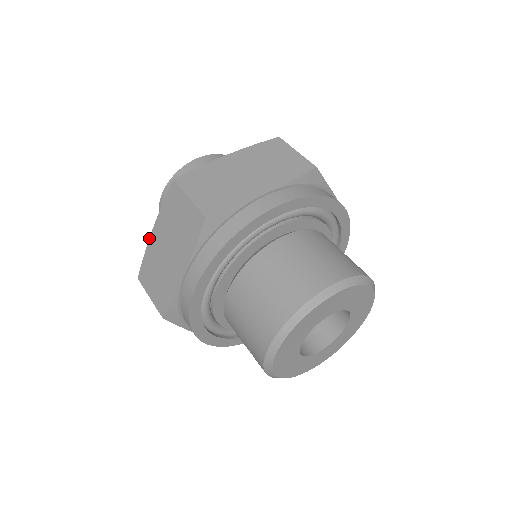
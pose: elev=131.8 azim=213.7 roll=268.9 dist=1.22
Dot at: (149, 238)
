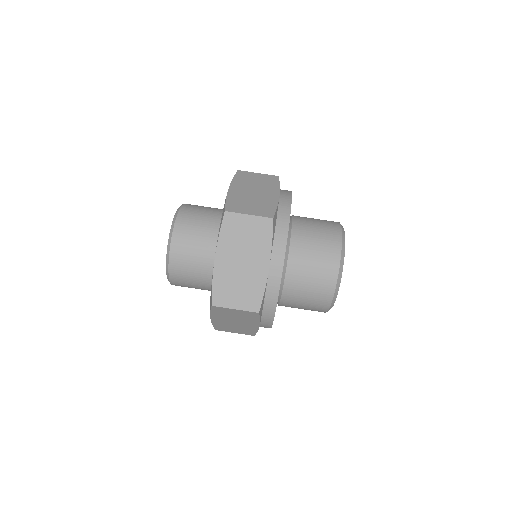
Dot at: (213, 267)
